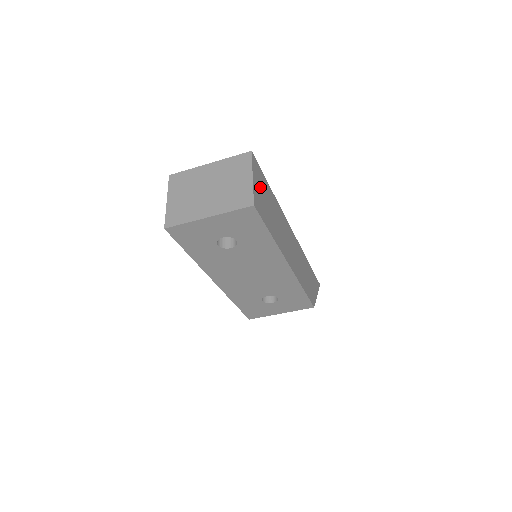
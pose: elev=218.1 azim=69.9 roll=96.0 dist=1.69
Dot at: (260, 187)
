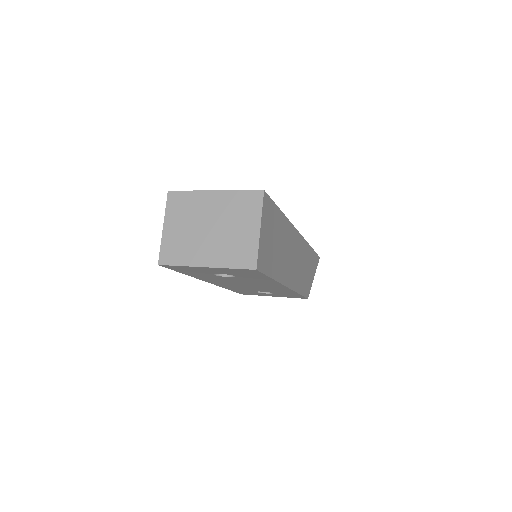
Dot at: (268, 229)
